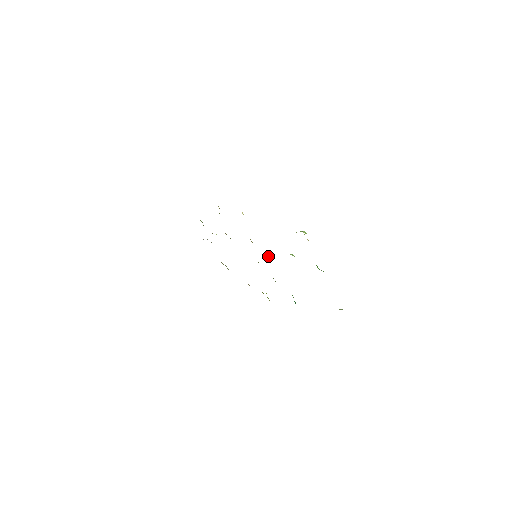
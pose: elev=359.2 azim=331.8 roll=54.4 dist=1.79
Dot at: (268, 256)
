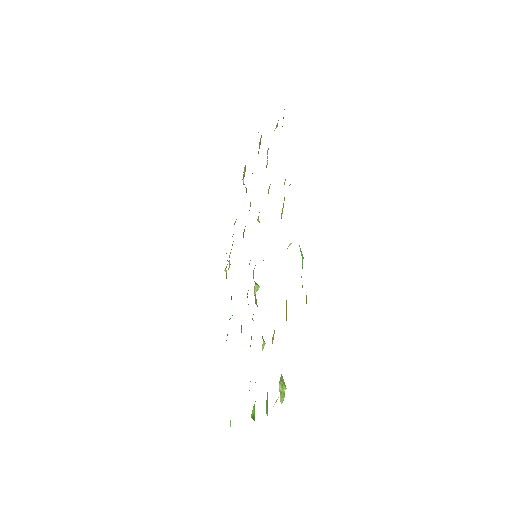
Dot at: (257, 289)
